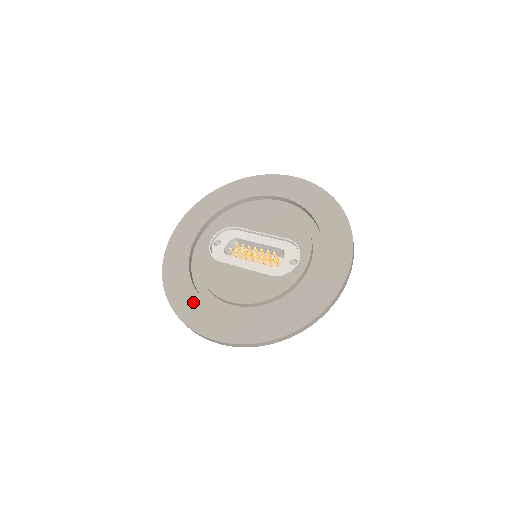
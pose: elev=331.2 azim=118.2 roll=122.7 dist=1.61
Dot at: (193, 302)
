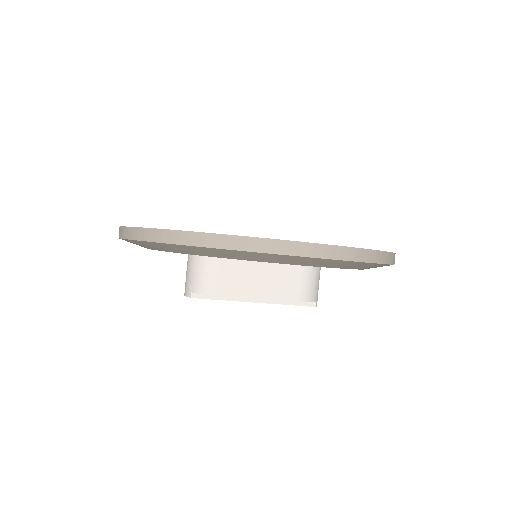
Dot at: occluded
